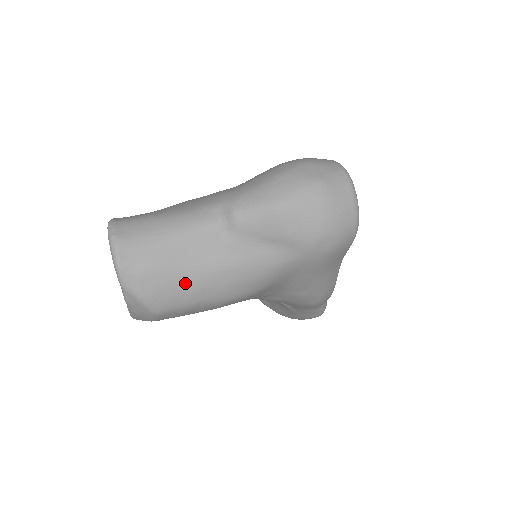
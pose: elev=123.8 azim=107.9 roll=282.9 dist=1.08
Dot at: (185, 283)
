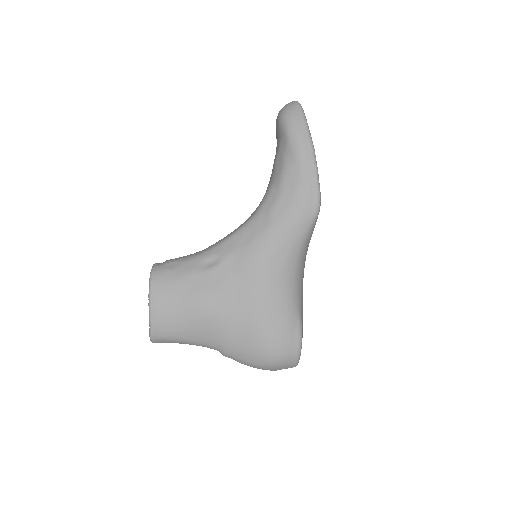
Dot at: occluded
